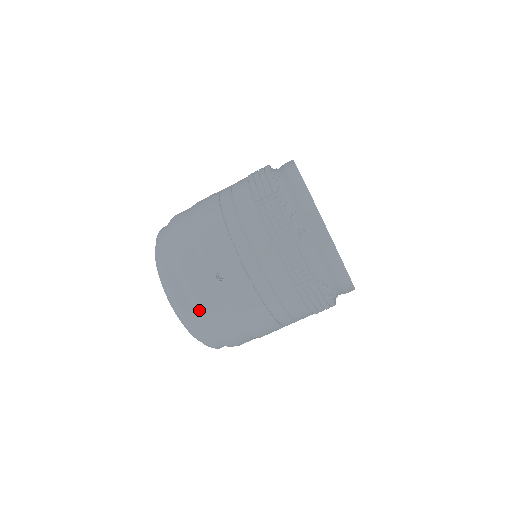
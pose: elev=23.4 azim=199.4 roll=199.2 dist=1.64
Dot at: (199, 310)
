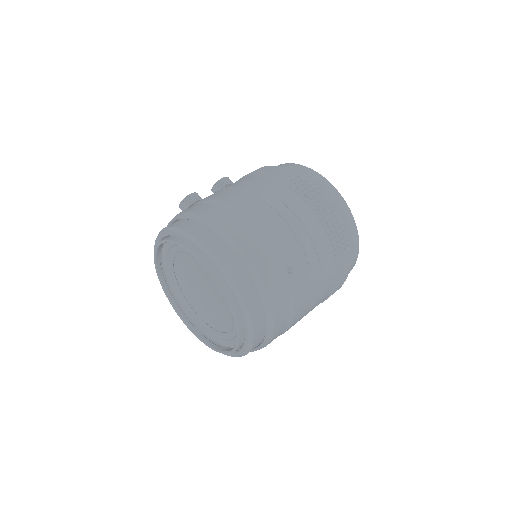
Dot at: (269, 308)
